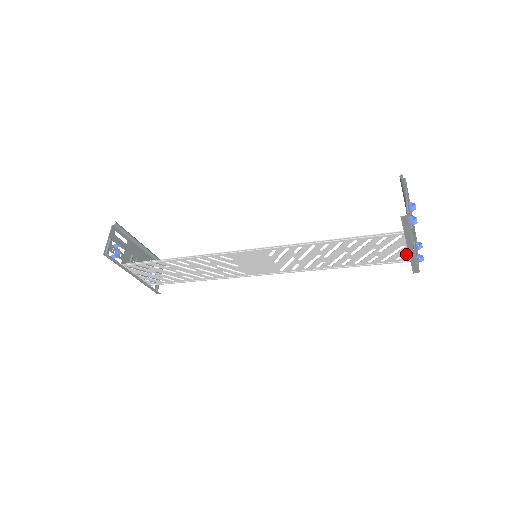
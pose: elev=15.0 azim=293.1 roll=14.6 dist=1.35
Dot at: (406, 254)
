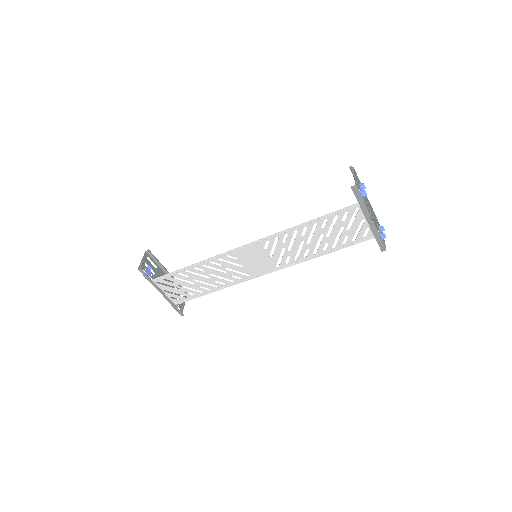
Dot at: (369, 229)
